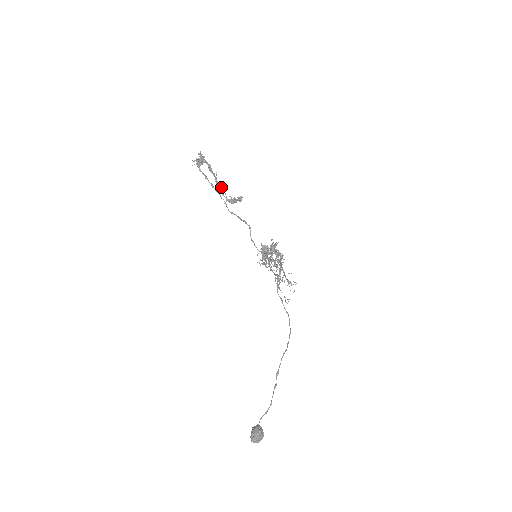
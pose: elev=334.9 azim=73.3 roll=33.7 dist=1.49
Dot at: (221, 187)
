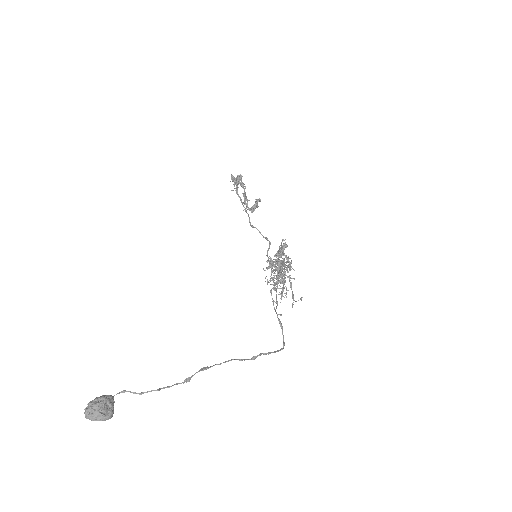
Dot at: (247, 199)
